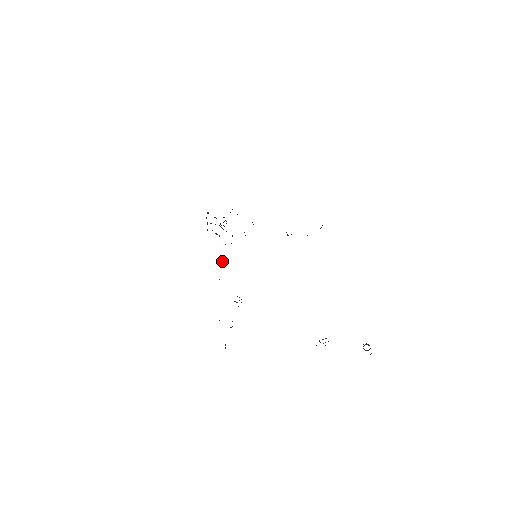
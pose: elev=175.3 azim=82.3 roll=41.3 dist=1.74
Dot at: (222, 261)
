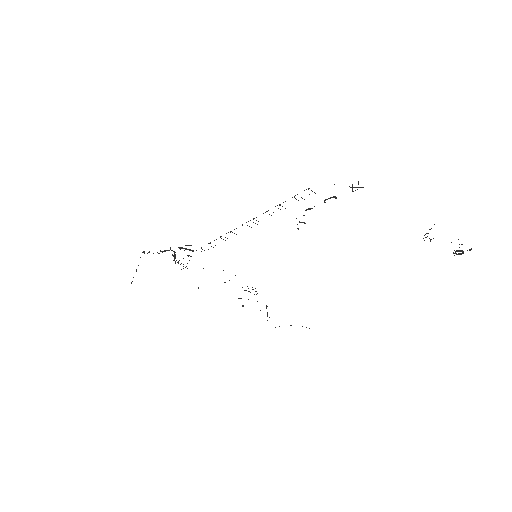
Dot at: (230, 231)
